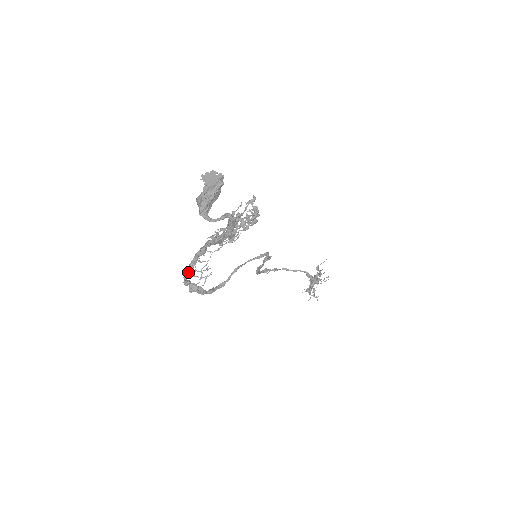
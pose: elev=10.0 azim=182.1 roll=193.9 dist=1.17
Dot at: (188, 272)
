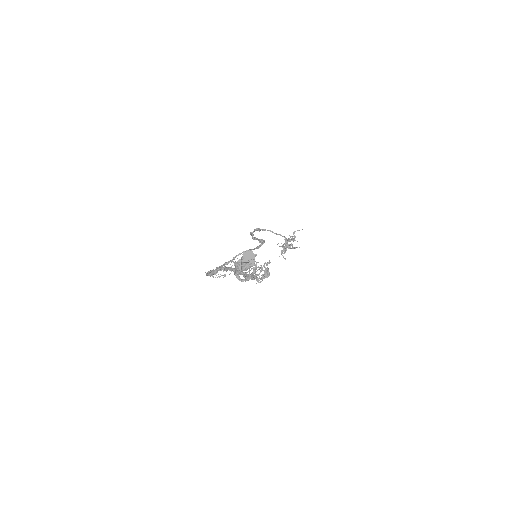
Dot at: (212, 274)
